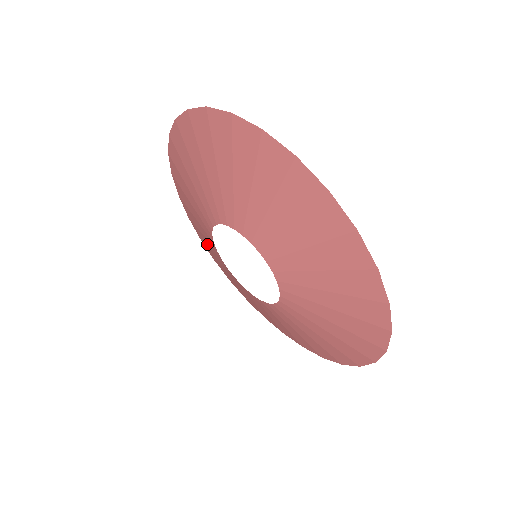
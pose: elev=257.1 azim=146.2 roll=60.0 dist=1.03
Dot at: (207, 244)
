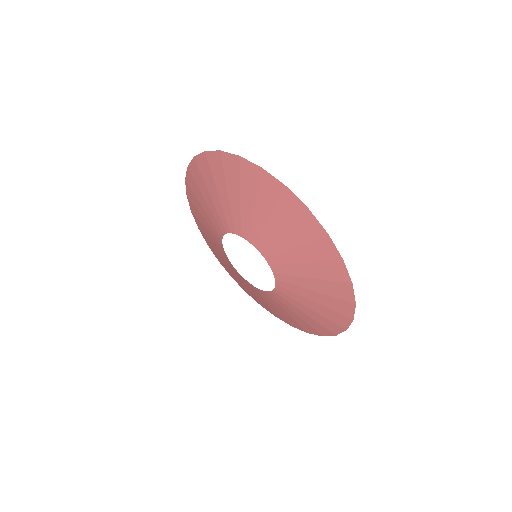
Dot at: (215, 249)
